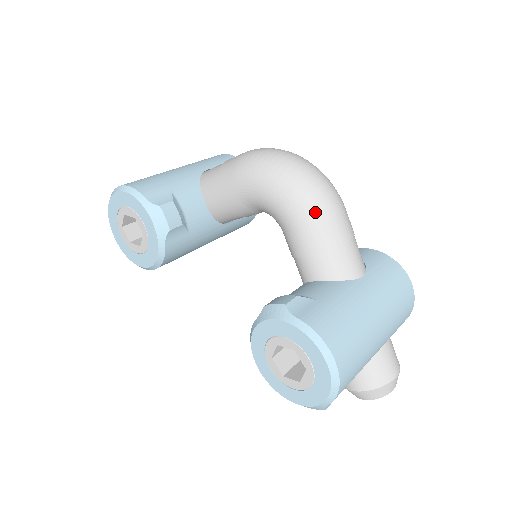
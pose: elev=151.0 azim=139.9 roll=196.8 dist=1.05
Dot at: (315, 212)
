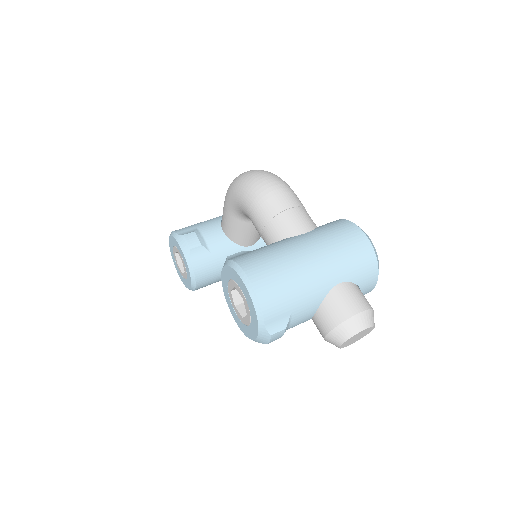
Dot at: (257, 196)
